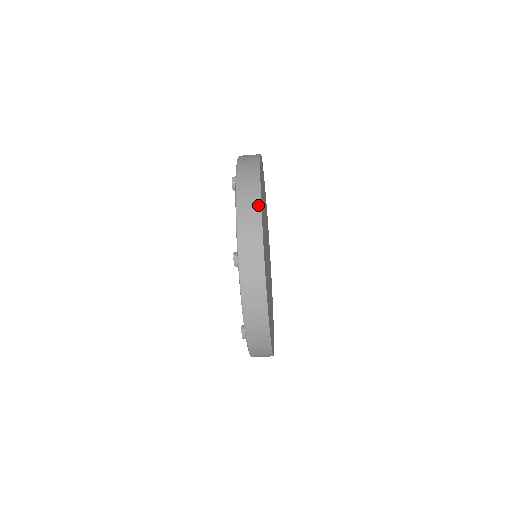
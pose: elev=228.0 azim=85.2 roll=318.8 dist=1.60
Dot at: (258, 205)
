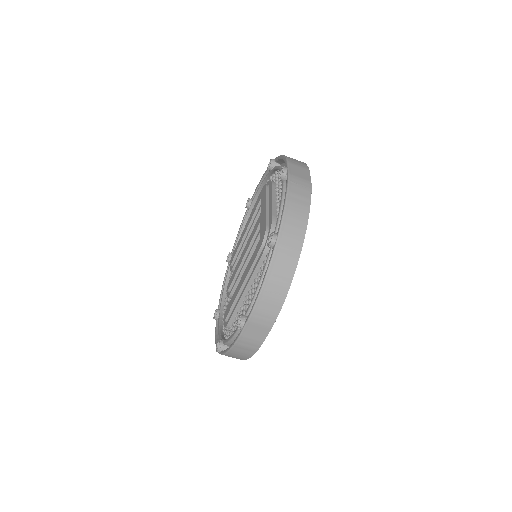
Dot at: occluded
